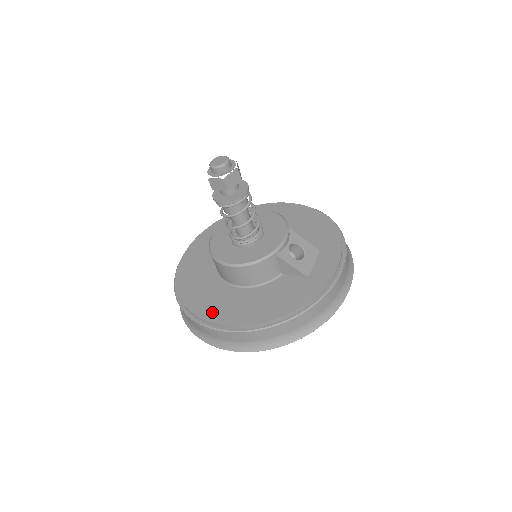
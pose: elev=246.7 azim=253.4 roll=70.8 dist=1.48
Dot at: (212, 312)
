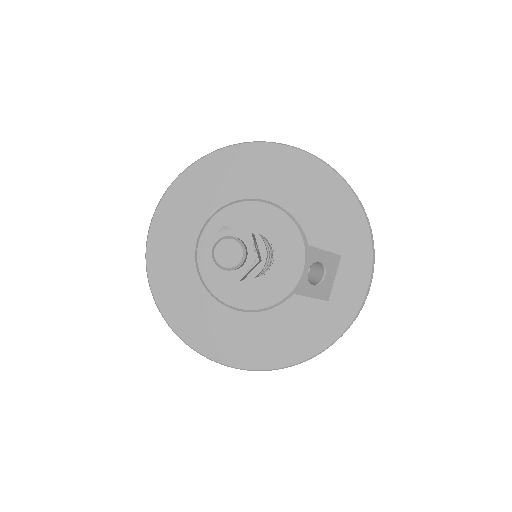
Dot at: (214, 344)
